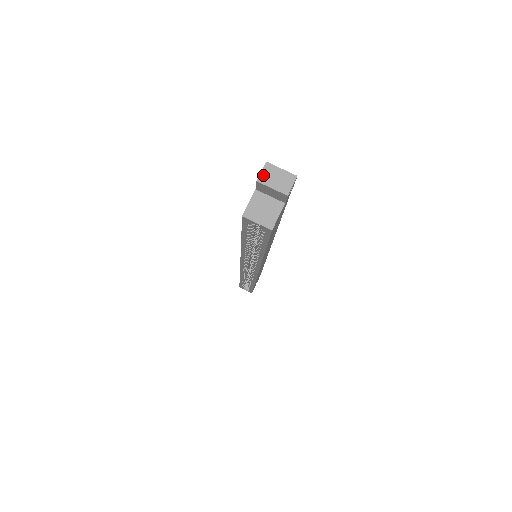
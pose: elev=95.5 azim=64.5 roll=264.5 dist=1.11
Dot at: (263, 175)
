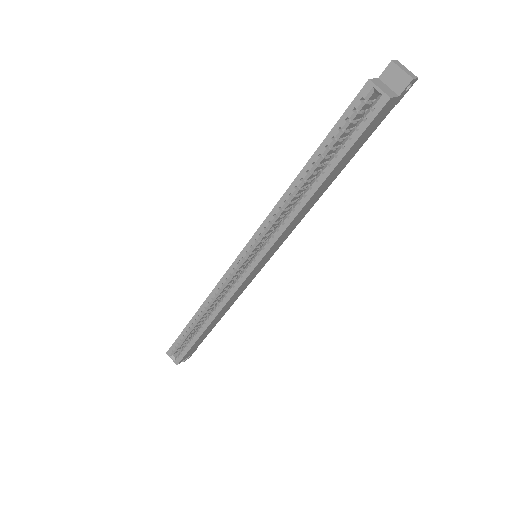
Dot at: (396, 62)
